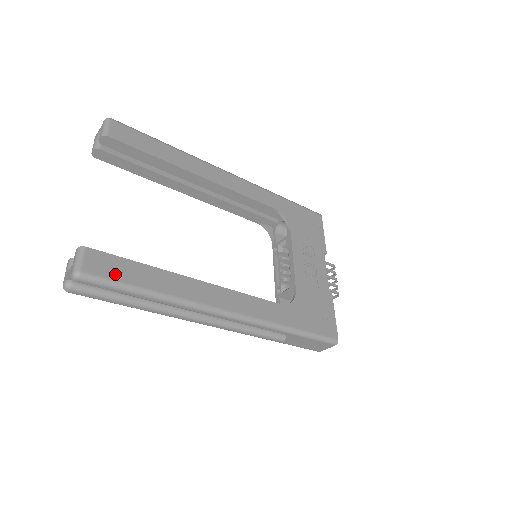
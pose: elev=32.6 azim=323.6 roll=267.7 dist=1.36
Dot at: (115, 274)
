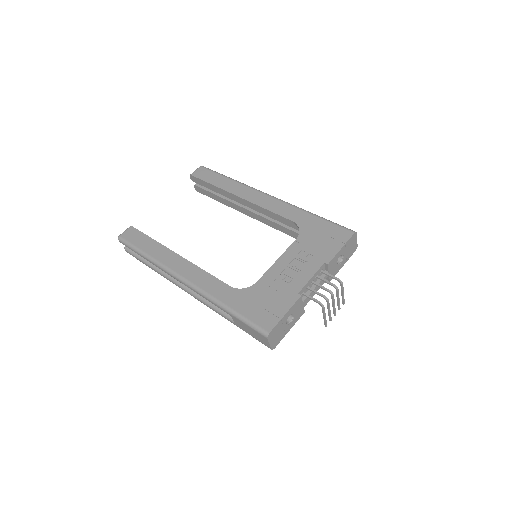
Dot at: (134, 240)
